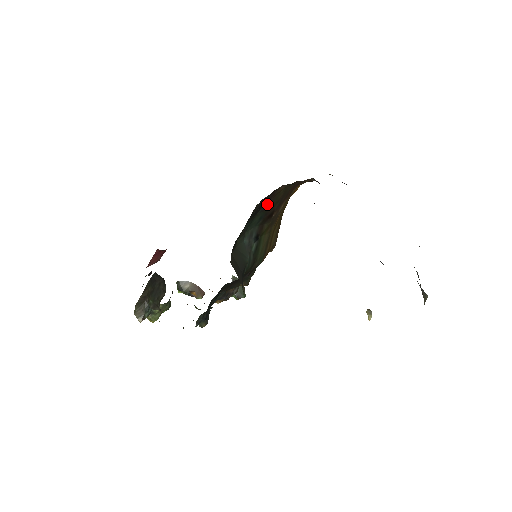
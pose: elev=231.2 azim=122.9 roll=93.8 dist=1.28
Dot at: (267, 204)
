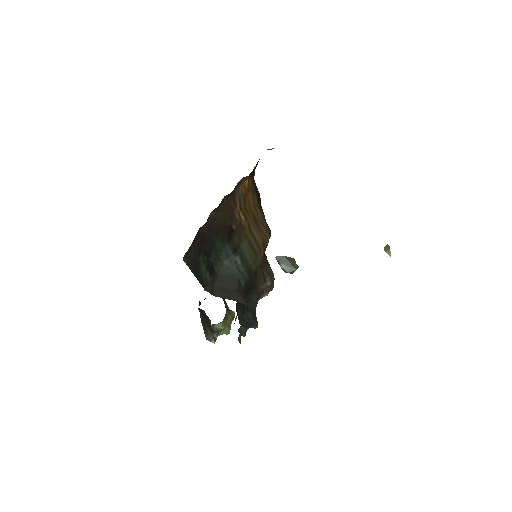
Dot at: (215, 230)
